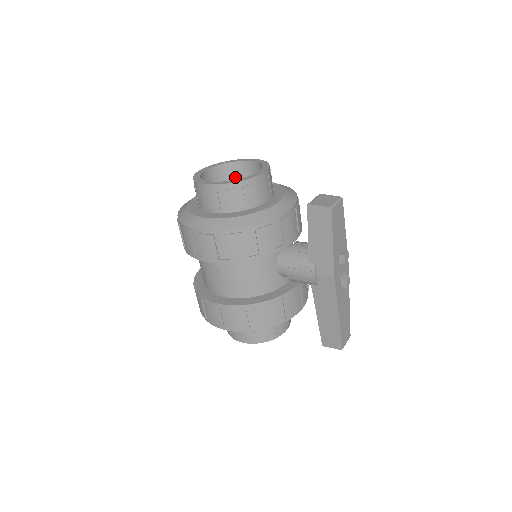
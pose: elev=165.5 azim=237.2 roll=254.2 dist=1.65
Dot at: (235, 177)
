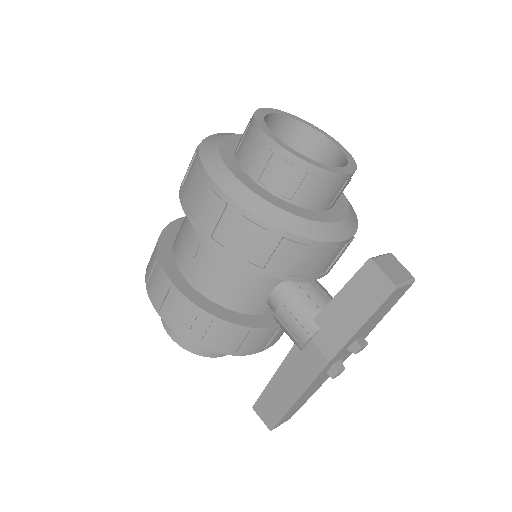
Dot at: (302, 148)
